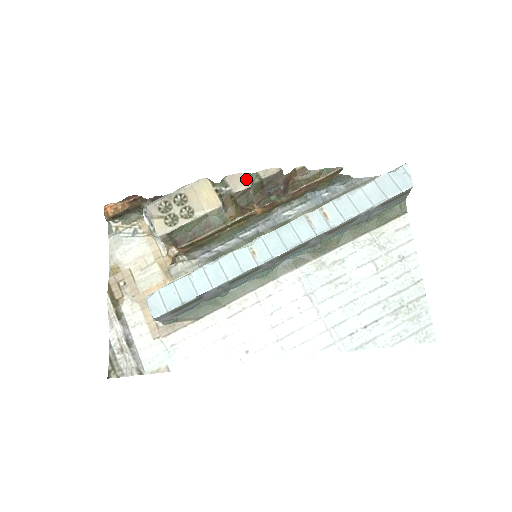
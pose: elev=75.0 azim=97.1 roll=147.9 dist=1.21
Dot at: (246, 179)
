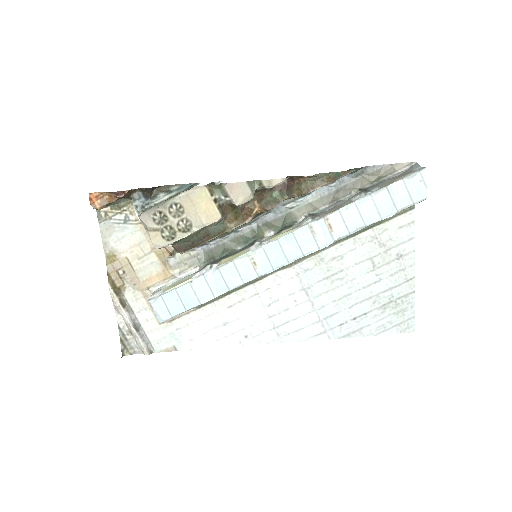
Dot at: (248, 191)
